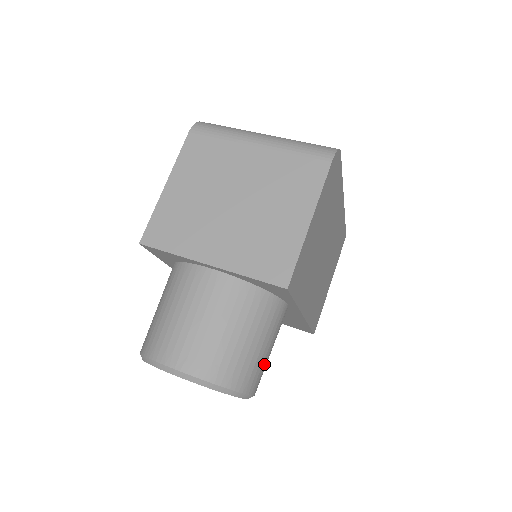
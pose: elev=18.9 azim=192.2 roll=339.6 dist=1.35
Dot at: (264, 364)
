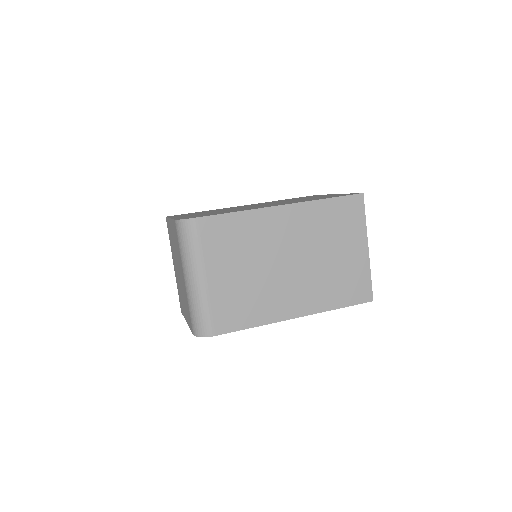
Dot at: occluded
